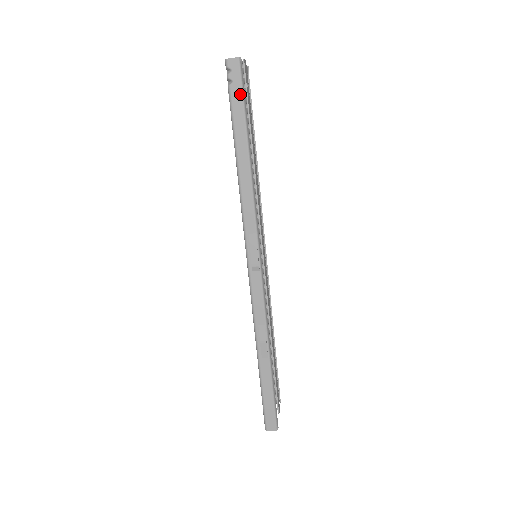
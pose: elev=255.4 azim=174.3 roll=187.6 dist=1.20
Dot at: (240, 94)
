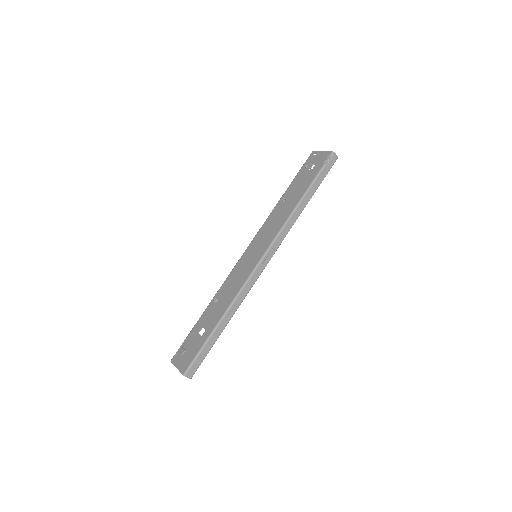
Dot at: (327, 173)
